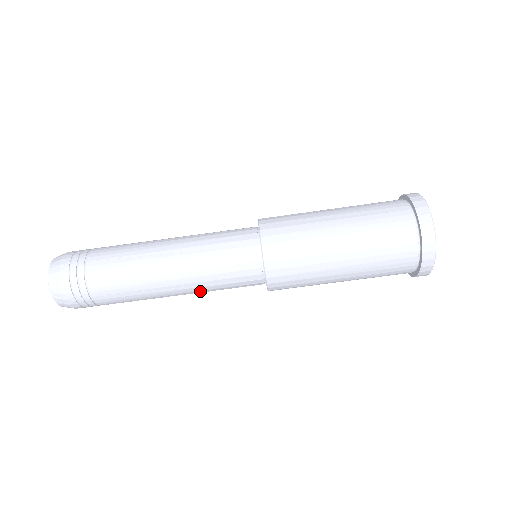
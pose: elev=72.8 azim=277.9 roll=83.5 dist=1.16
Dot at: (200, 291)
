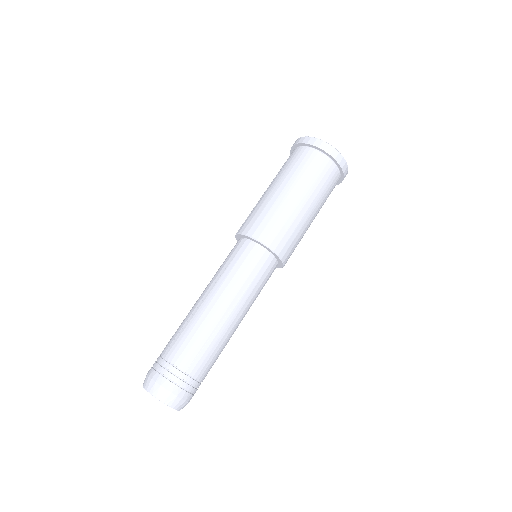
Dot at: (246, 302)
